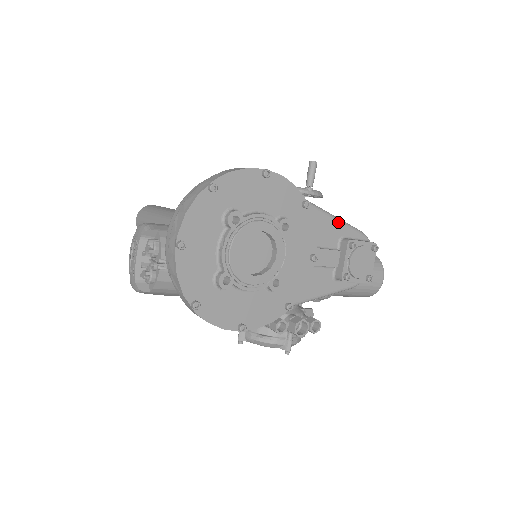
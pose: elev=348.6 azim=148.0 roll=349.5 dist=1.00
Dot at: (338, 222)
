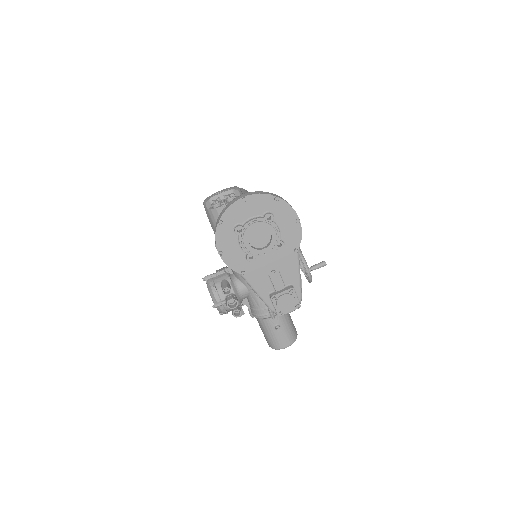
Dot at: (299, 278)
